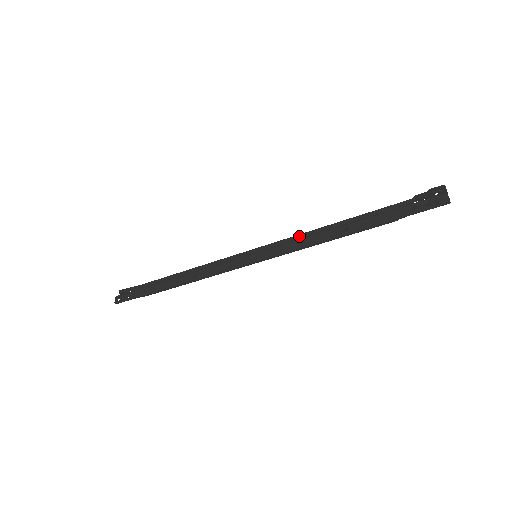
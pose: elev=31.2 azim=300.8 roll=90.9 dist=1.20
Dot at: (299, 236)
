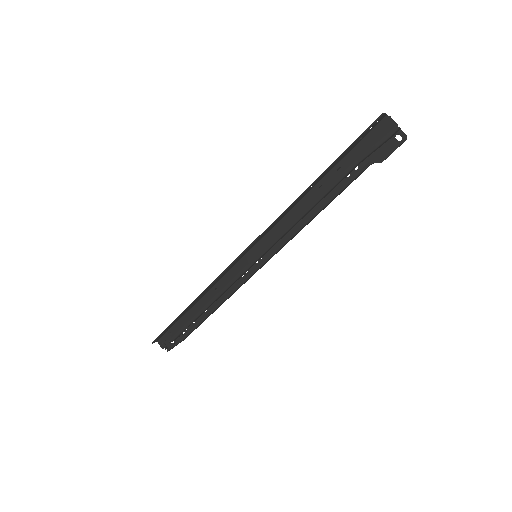
Dot at: (286, 219)
